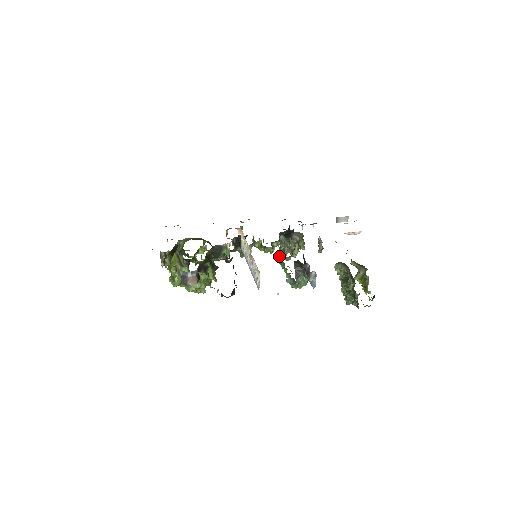
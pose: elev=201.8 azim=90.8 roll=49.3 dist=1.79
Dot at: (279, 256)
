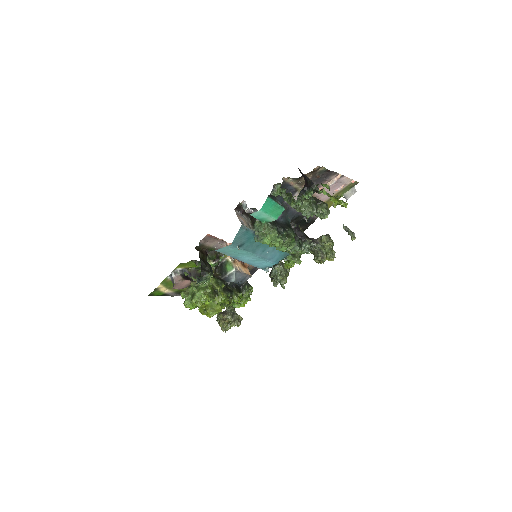
Dot at: (290, 252)
